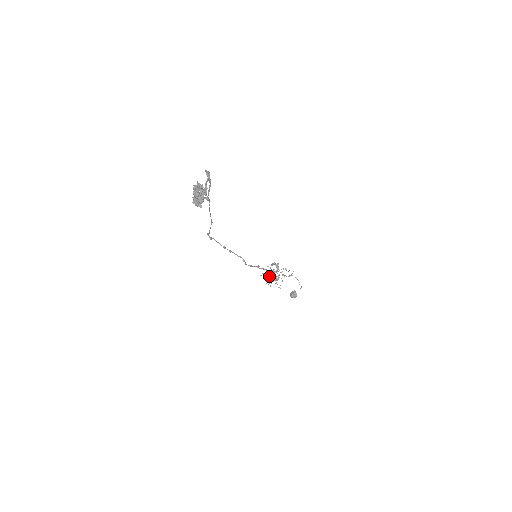
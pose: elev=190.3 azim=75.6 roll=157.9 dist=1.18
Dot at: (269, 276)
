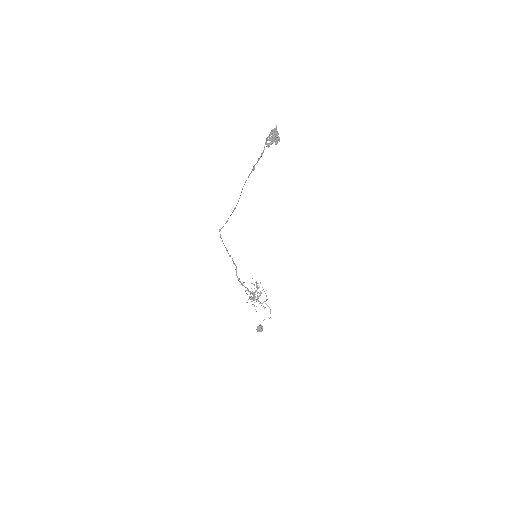
Dot at: (249, 296)
